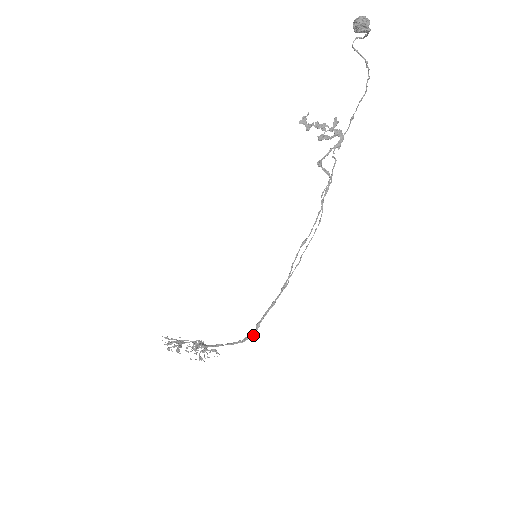
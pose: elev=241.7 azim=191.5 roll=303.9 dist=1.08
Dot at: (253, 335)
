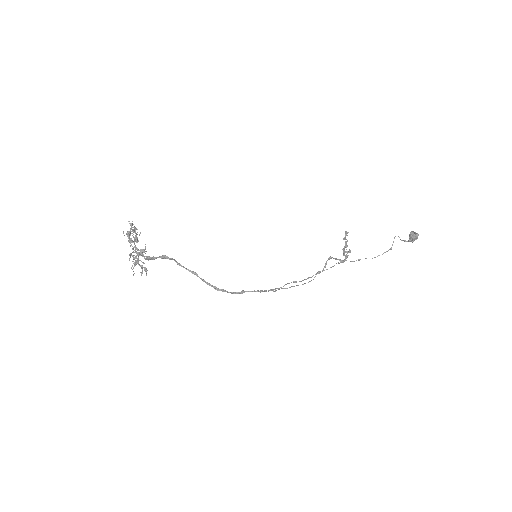
Dot at: (232, 293)
